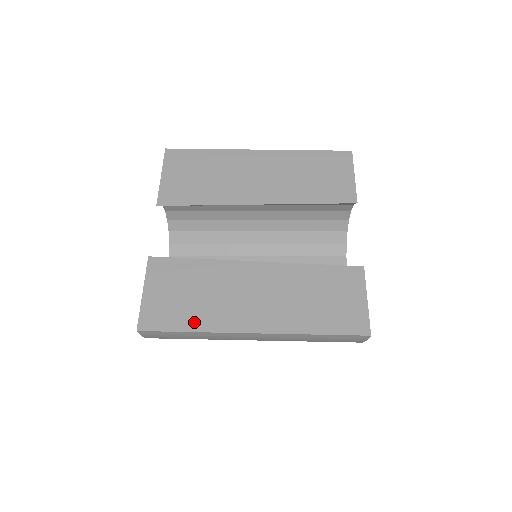
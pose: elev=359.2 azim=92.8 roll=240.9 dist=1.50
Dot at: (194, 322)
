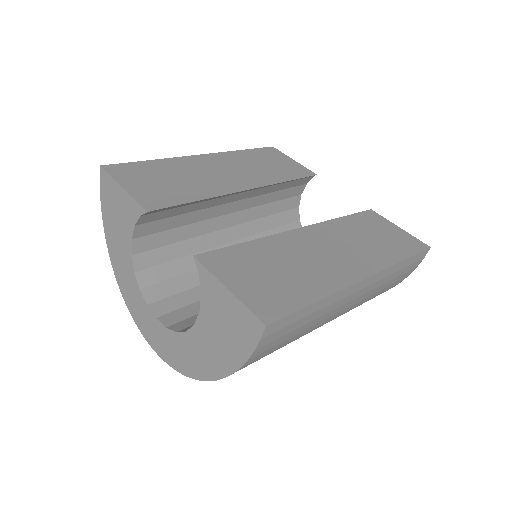
Dot at: (310, 292)
